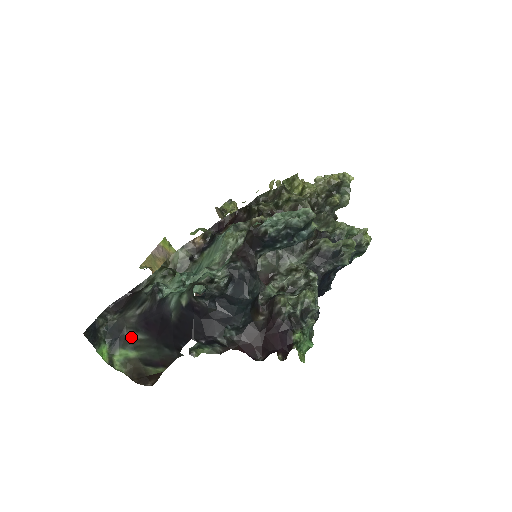
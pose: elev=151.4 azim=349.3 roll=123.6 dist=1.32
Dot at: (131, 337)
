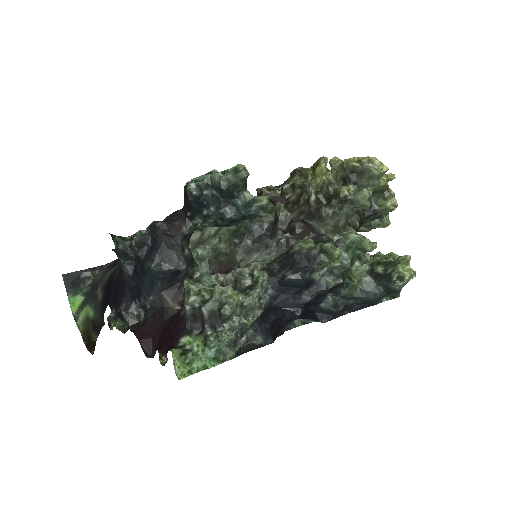
Dot at: (98, 296)
